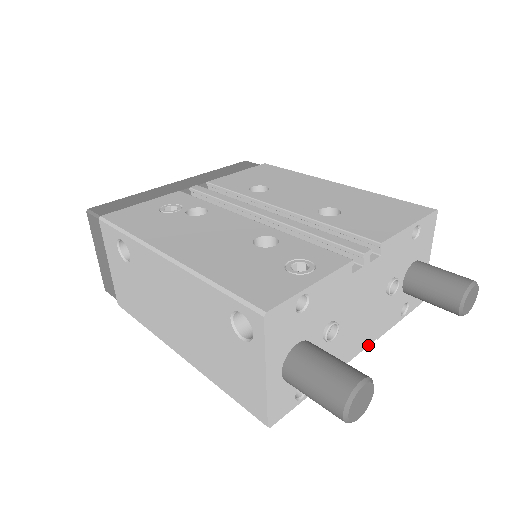
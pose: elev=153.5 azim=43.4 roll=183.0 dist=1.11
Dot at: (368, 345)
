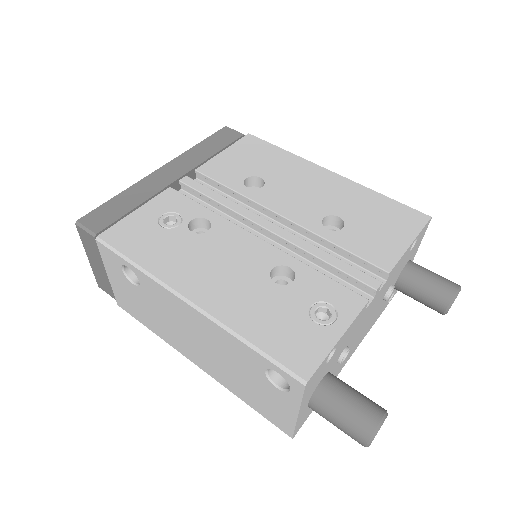
Dot at: occluded
